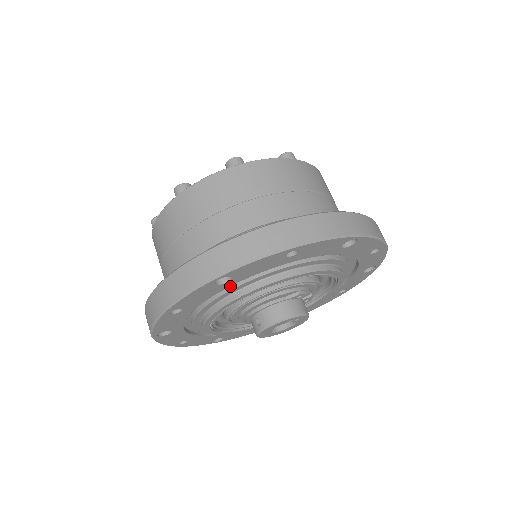
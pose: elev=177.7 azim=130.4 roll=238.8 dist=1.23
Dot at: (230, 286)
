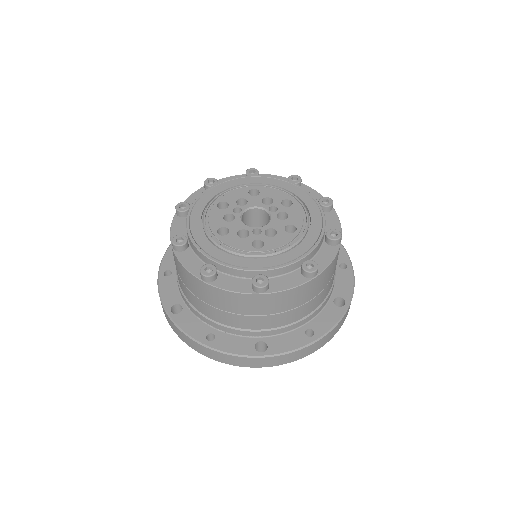
Dot at: occluded
